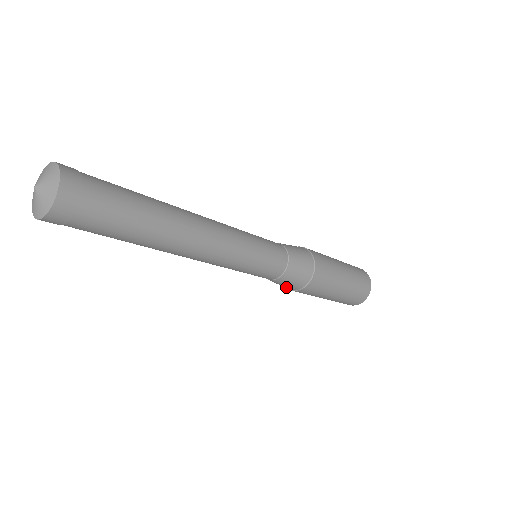
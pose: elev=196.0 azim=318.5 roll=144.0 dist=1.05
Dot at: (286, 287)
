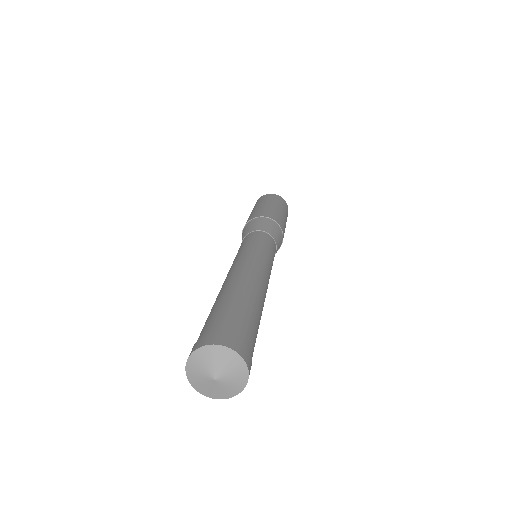
Dot at: occluded
